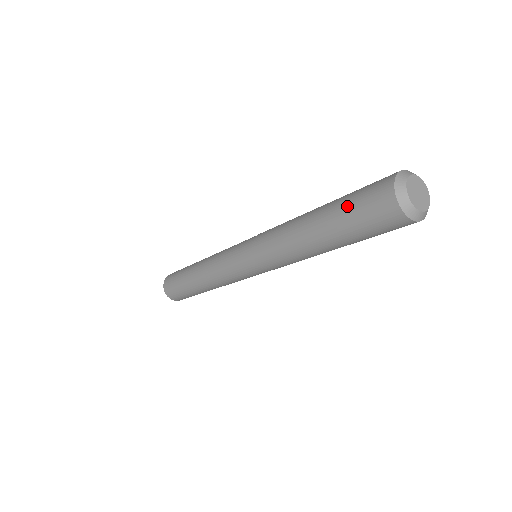
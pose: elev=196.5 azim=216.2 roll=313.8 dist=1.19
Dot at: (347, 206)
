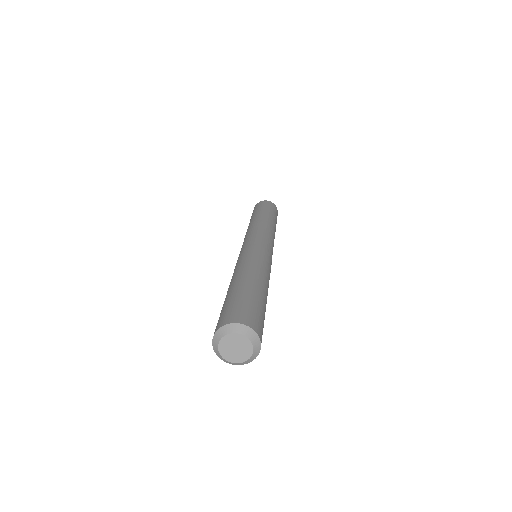
Dot at: occluded
